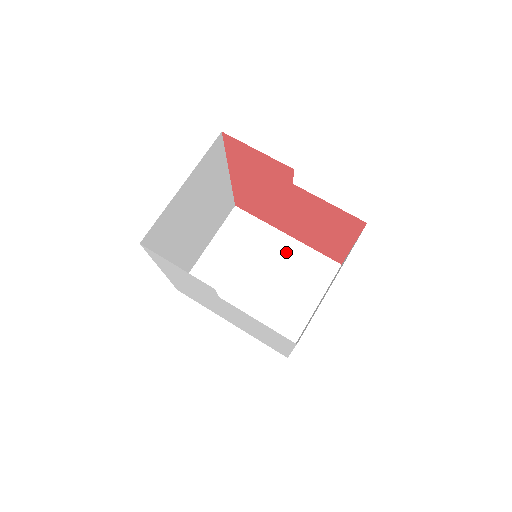
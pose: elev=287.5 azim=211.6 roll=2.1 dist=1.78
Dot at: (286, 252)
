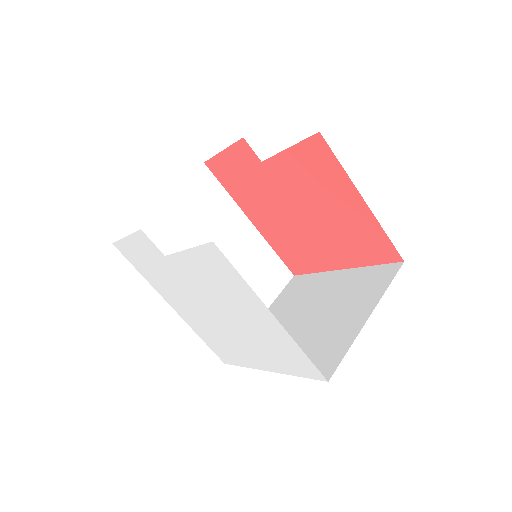
Dot at: (338, 283)
